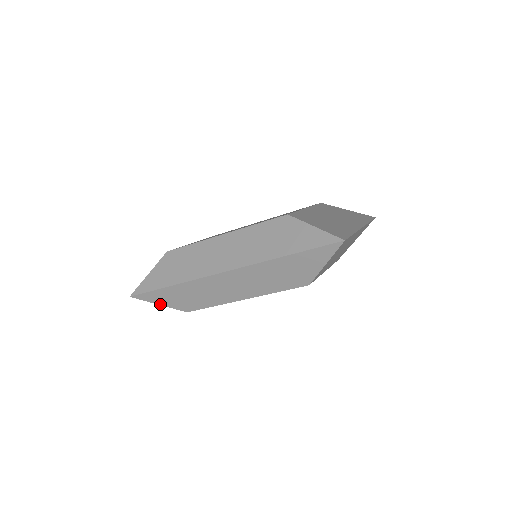
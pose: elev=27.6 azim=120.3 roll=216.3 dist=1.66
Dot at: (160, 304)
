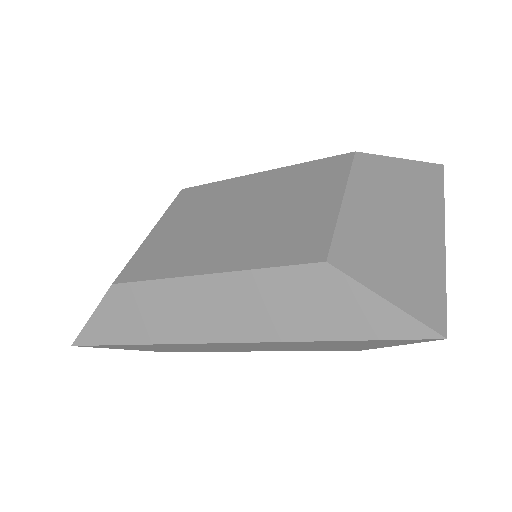
Dot at: occluded
